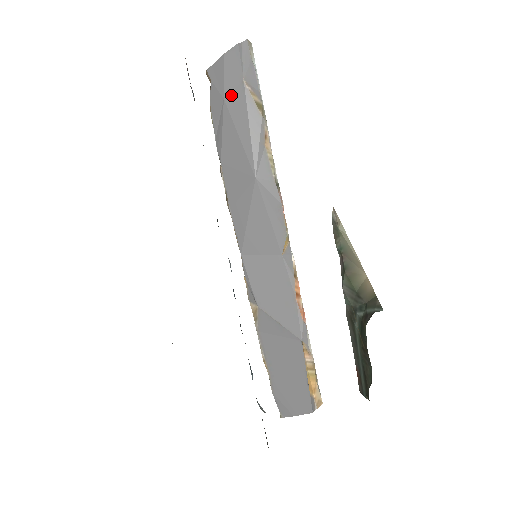
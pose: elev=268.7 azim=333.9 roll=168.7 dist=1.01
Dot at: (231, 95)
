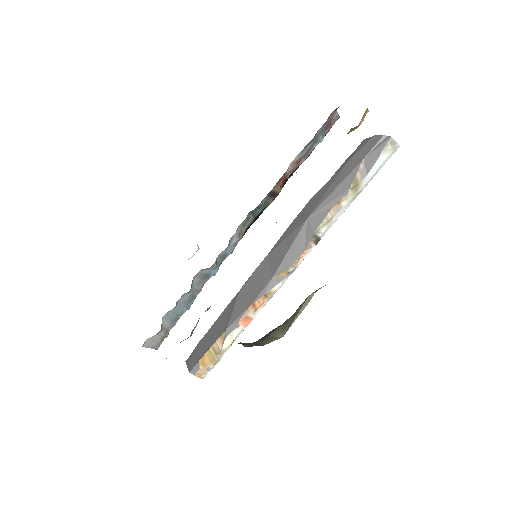
Dot at: (352, 162)
